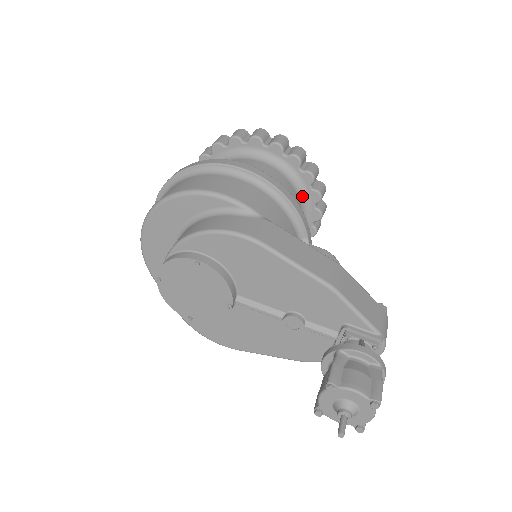
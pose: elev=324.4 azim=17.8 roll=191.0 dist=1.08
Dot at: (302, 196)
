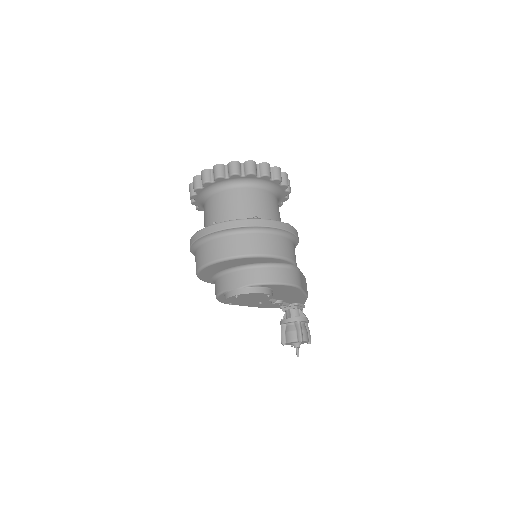
Dot at: occluded
